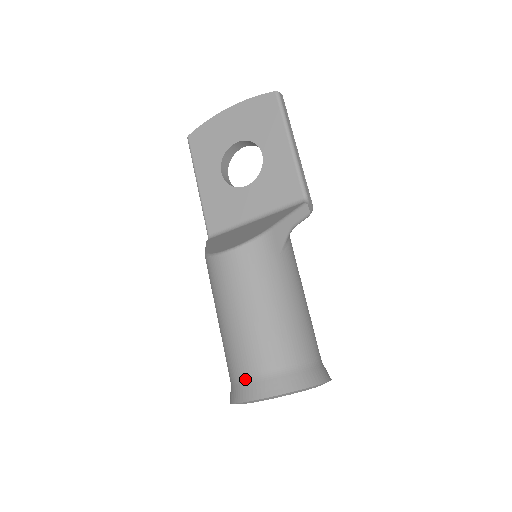
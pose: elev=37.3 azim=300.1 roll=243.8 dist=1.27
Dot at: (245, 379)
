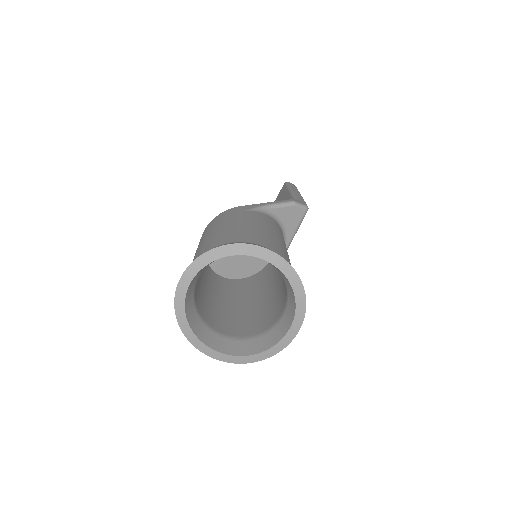
Dot at: occluded
